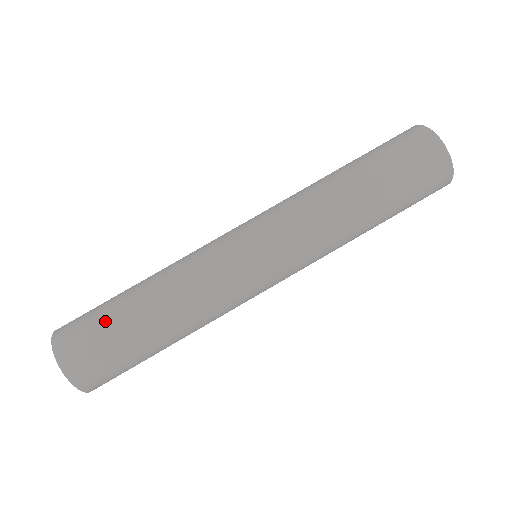
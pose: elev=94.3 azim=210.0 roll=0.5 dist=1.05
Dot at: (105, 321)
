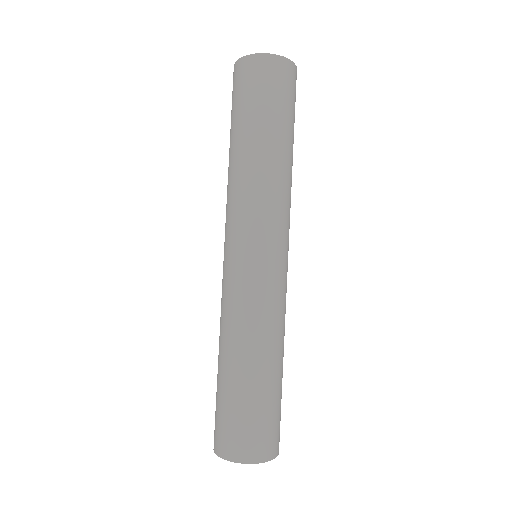
Dot at: (235, 406)
